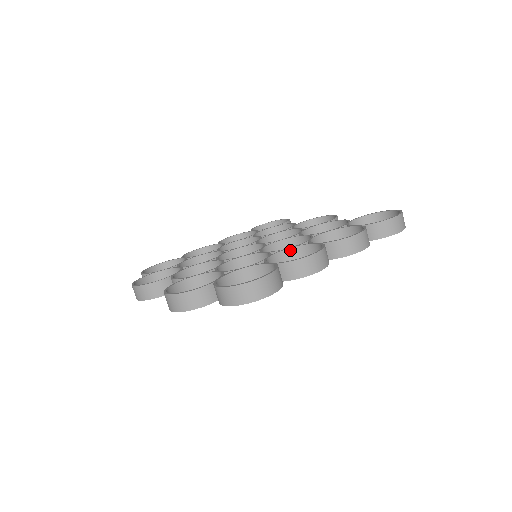
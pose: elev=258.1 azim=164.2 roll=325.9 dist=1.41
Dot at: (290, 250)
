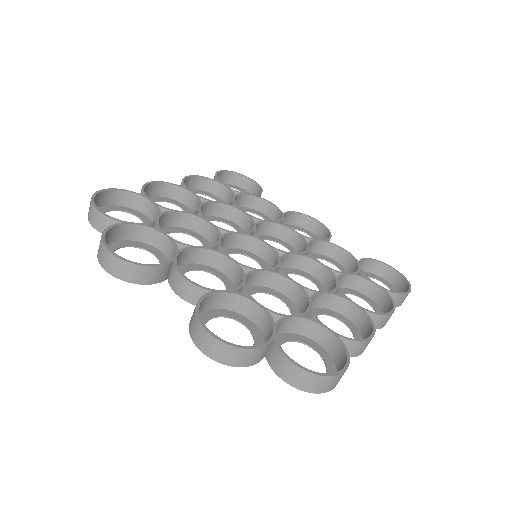
Dot at: (324, 295)
